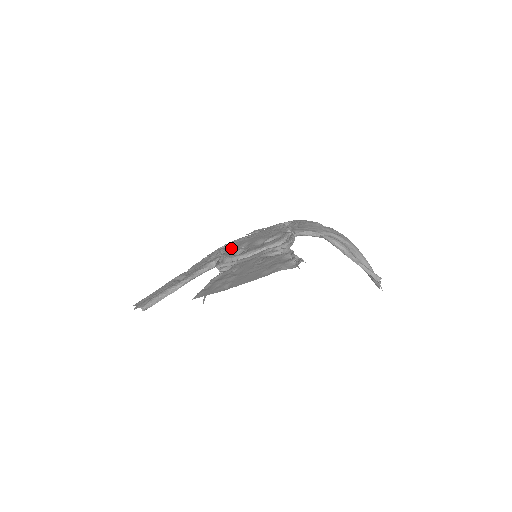
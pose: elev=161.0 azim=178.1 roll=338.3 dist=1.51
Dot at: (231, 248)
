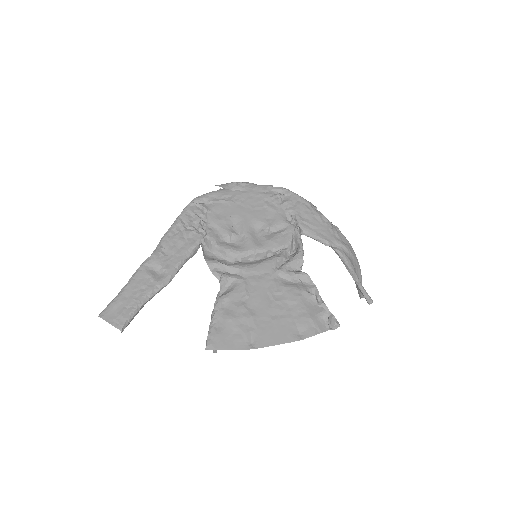
Dot at: (214, 220)
